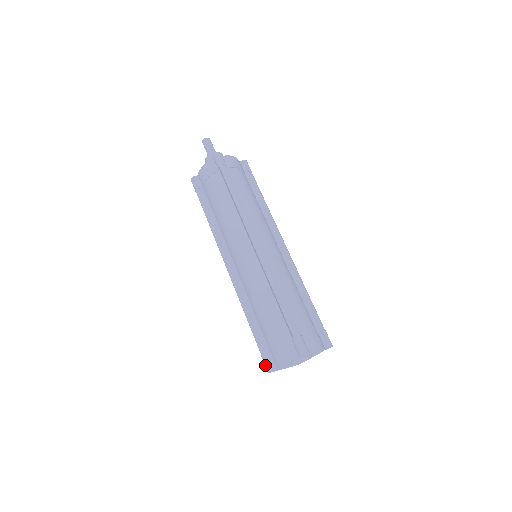
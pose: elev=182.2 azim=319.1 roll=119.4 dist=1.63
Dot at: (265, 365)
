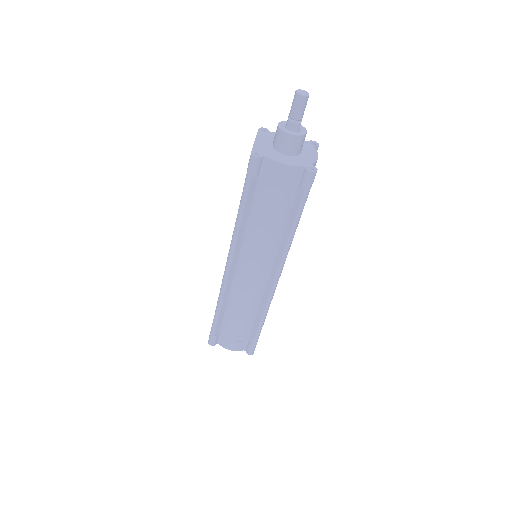
Dot at: (211, 341)
